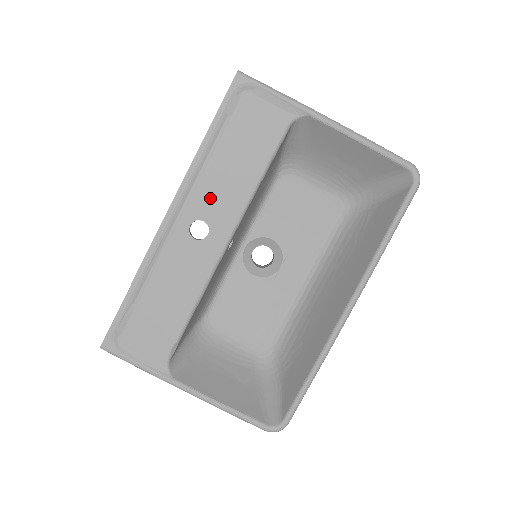
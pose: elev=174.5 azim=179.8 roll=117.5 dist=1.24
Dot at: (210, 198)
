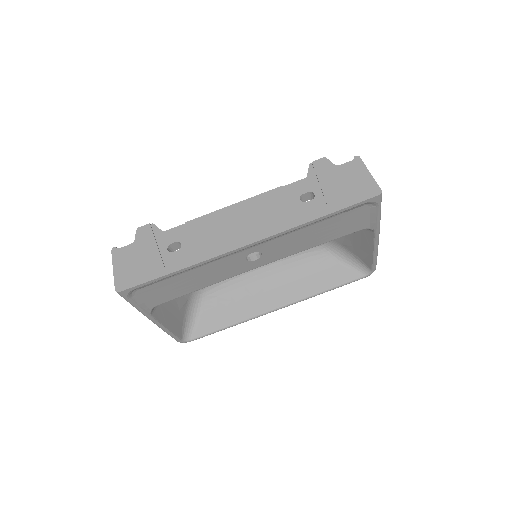
Dot at: (280, 245)
